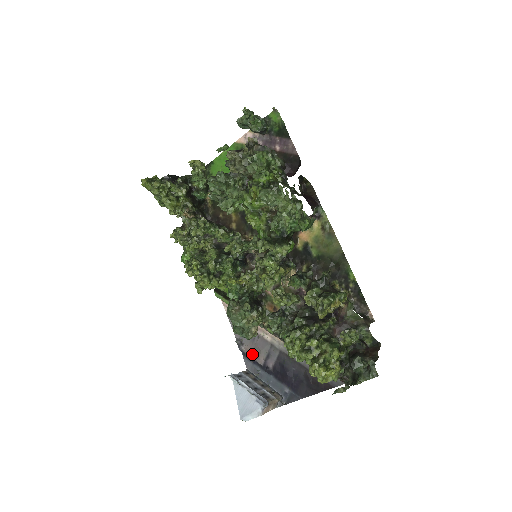
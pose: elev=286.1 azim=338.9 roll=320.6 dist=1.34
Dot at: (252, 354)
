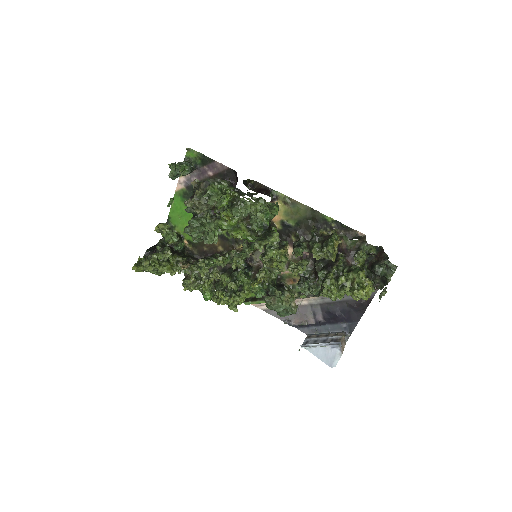
Dot at: (302, 322)
